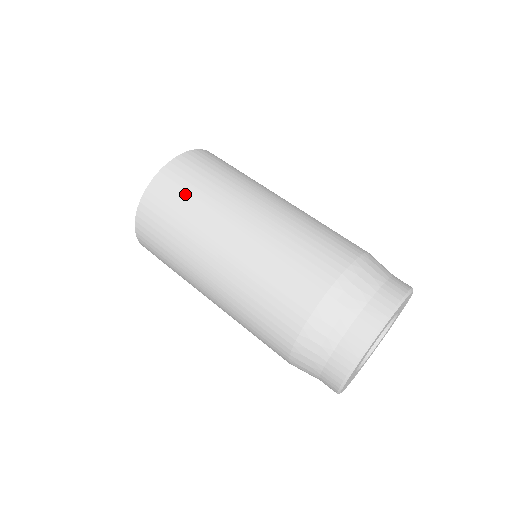
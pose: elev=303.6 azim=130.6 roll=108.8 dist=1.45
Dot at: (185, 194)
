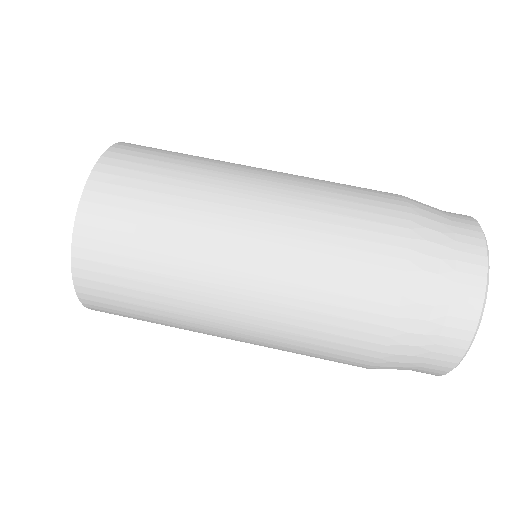
Dot at: (138, 230)
